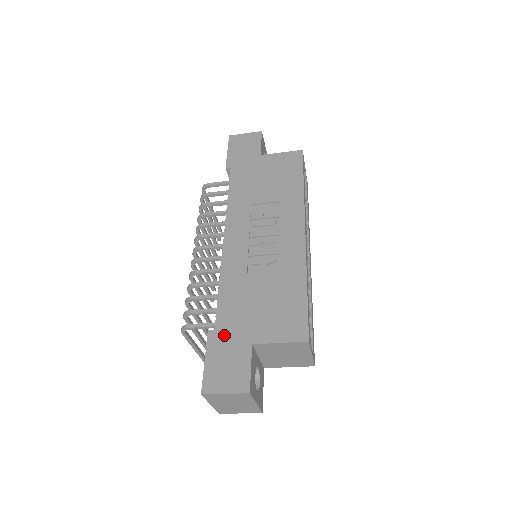
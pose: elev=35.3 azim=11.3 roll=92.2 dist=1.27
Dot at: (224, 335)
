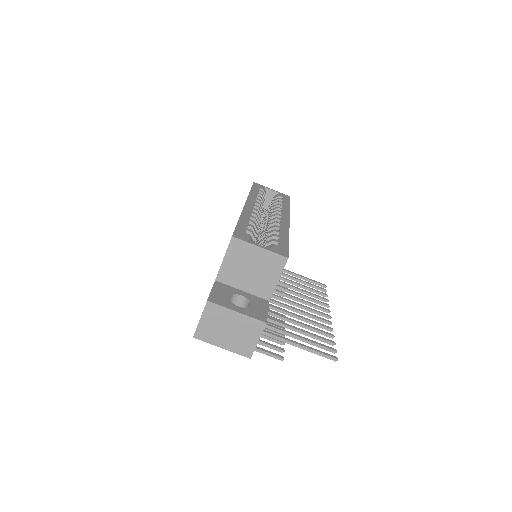
Dot at: occluded
